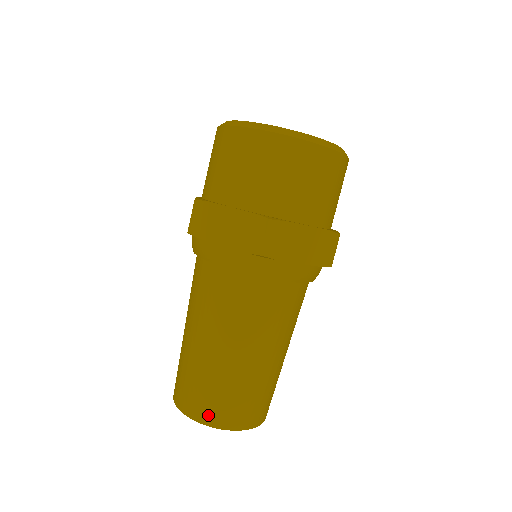
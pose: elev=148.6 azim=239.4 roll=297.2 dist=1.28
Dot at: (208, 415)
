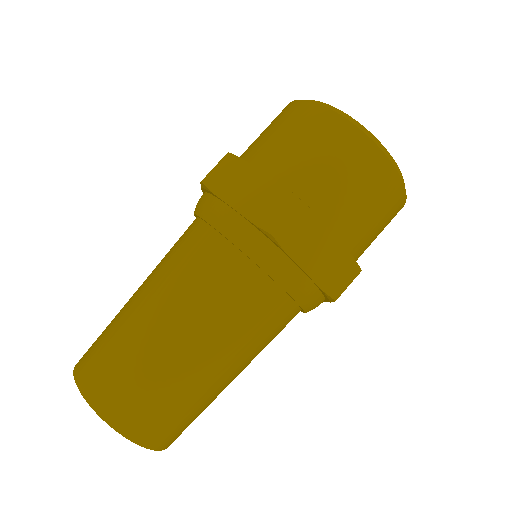
Dot at: (104, 398)
